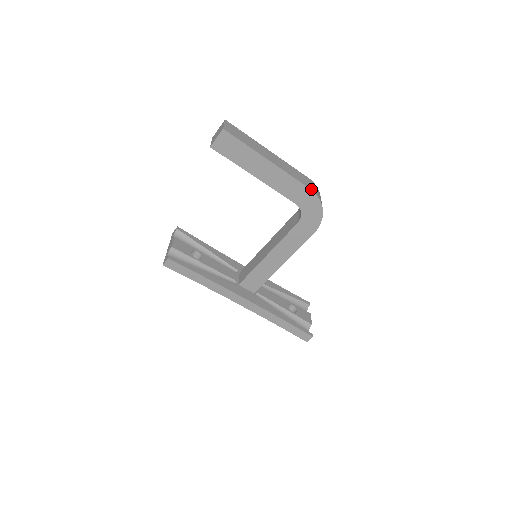
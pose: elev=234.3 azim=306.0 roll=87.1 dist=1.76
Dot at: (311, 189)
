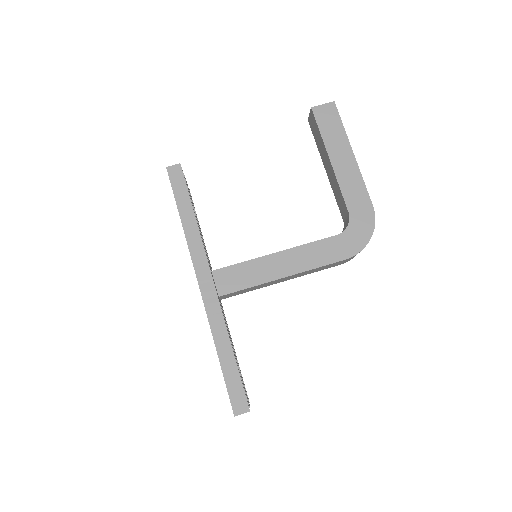
Dot at: (373, 207)
